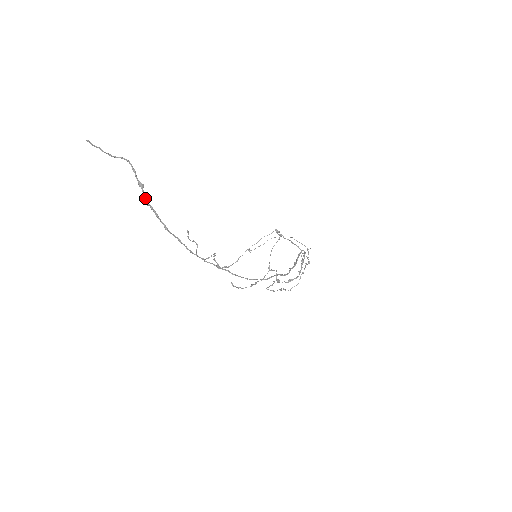
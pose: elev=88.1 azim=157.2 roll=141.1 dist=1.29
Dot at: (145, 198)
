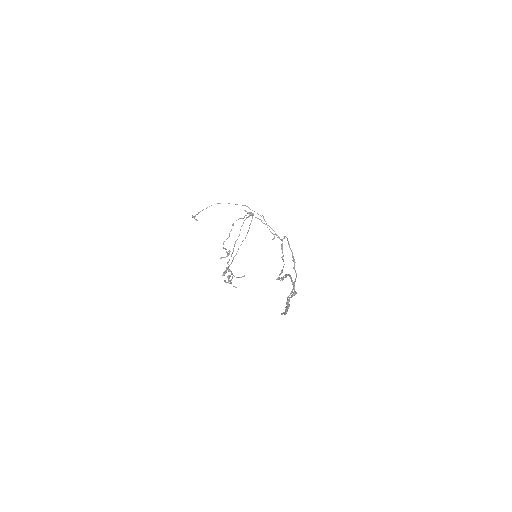
Dot at: (289, 301)
